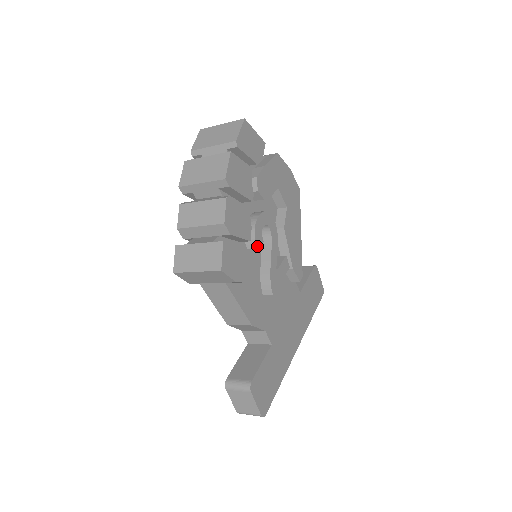
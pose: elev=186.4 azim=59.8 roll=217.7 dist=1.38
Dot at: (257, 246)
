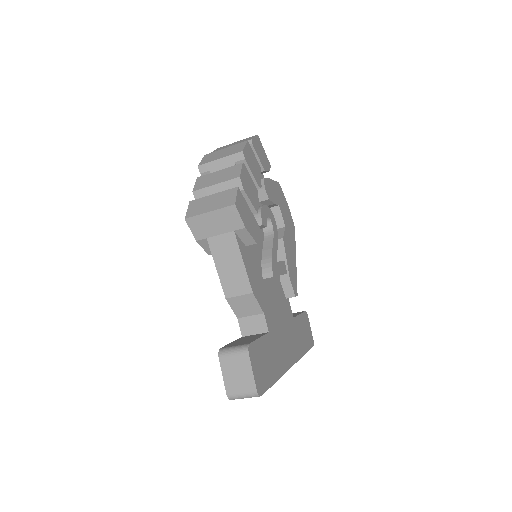
Dot at: (262, 224)
